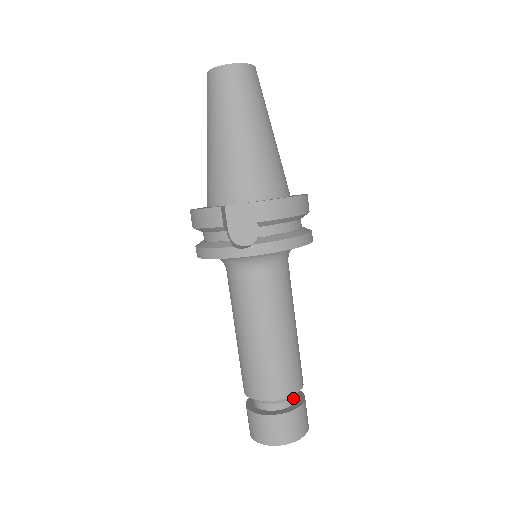
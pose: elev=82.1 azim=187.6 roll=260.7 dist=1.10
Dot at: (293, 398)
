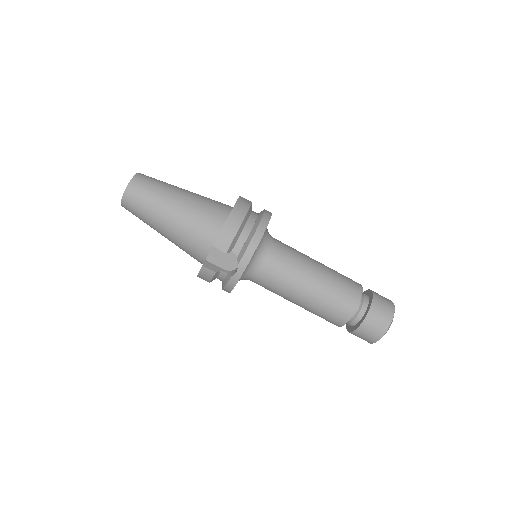
Dot at: (364, 302)
